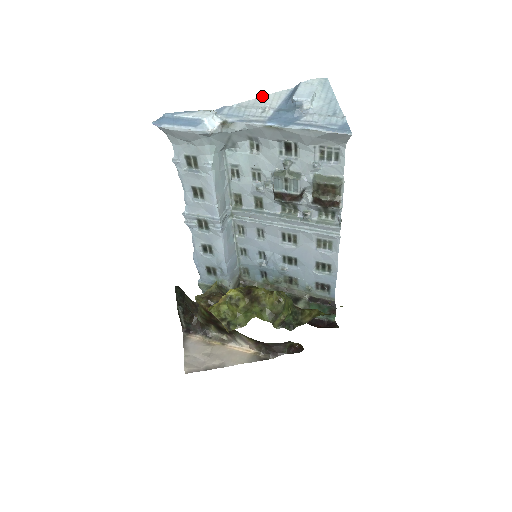
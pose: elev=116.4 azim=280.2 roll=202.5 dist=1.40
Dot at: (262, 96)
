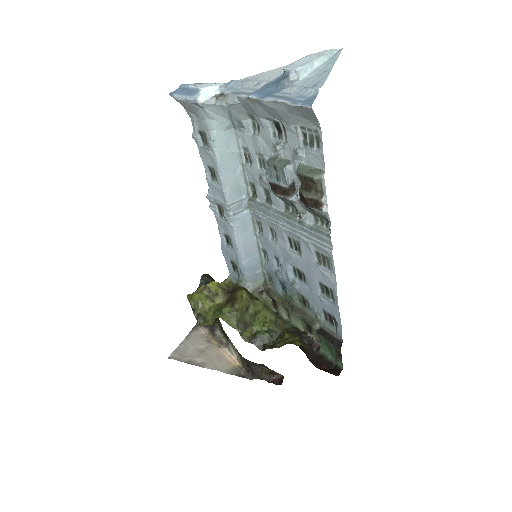
Dot at: (270, 70)
